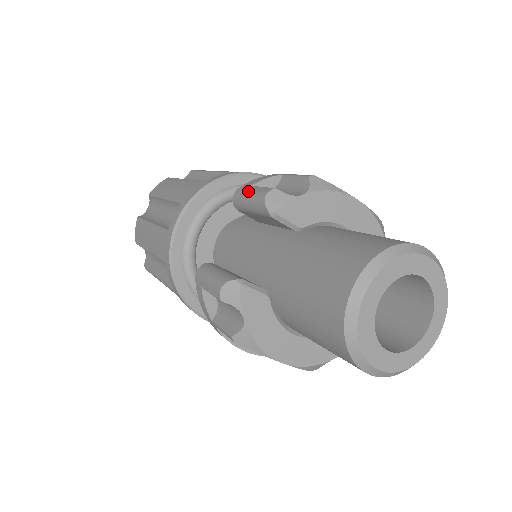
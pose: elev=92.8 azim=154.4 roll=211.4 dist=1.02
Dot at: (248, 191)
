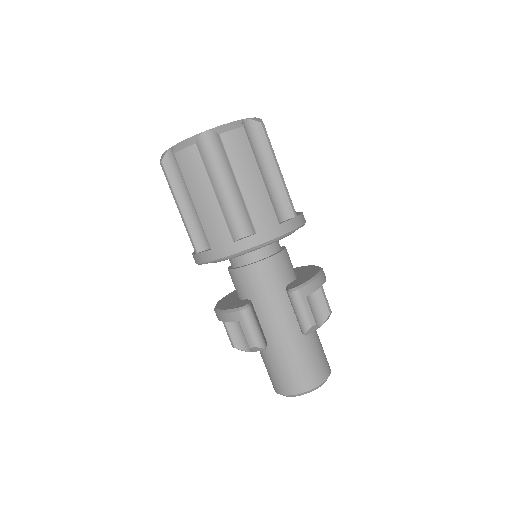
Dot at: (304, 306)
